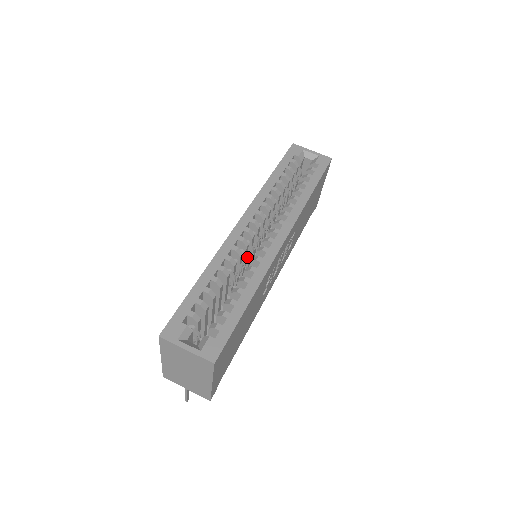
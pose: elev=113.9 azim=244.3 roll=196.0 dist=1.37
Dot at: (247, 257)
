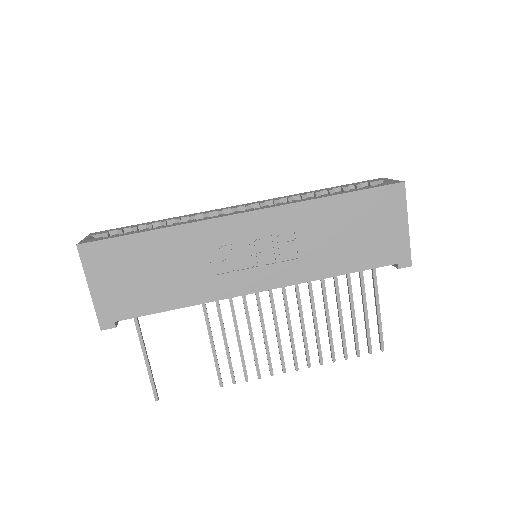
Dot at: occluded
